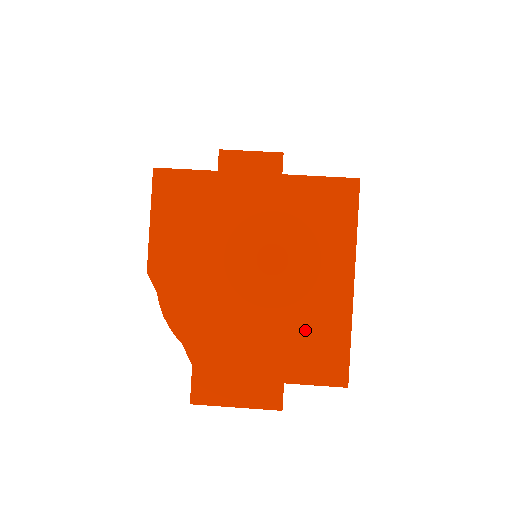
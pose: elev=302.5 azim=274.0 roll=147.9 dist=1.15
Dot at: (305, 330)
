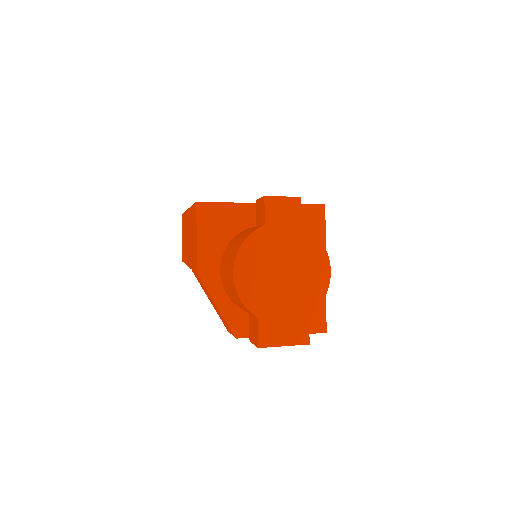
Dot at: (318, 297)
